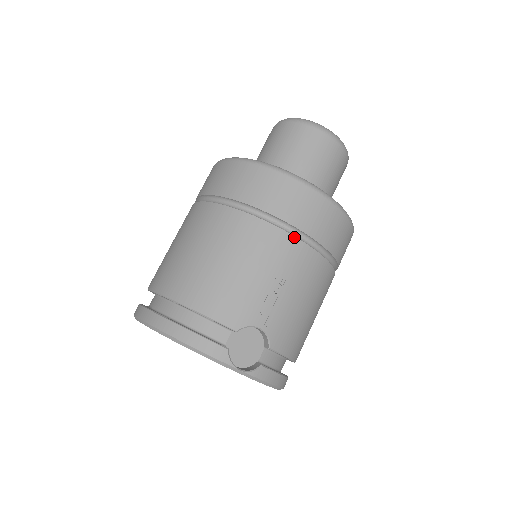
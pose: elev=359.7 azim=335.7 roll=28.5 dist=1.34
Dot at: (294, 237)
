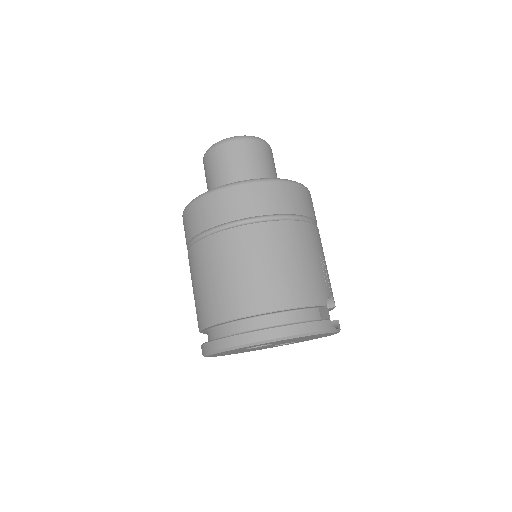
Dot at: (313, 225)
